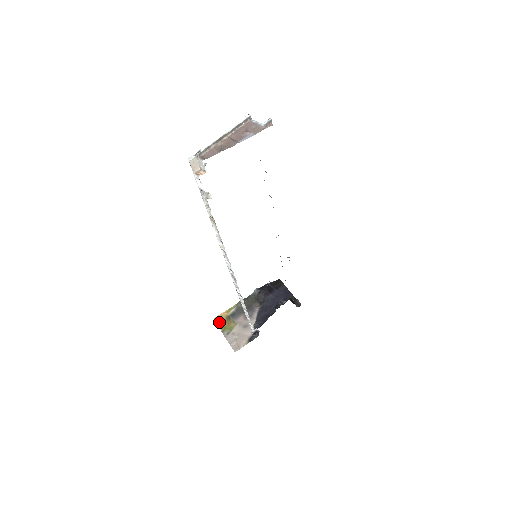
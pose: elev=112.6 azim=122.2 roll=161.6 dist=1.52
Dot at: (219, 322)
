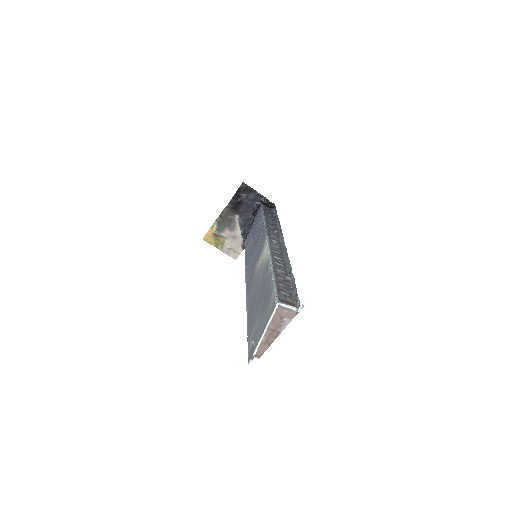
Dot at: (209, 241)
